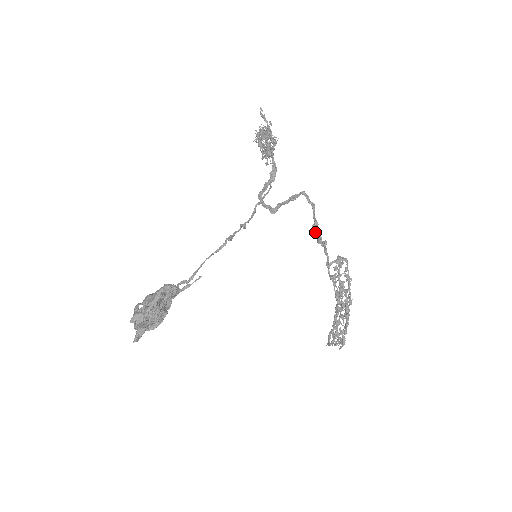
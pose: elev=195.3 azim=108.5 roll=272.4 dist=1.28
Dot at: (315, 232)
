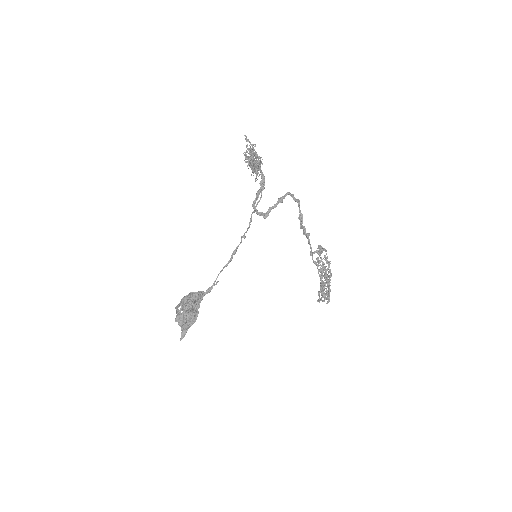
Dot at: (301, 223)
